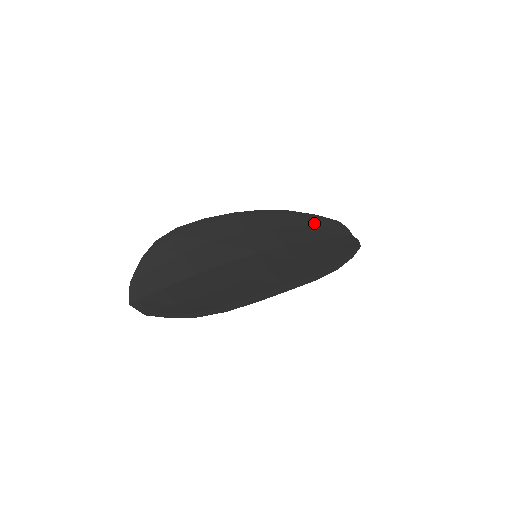
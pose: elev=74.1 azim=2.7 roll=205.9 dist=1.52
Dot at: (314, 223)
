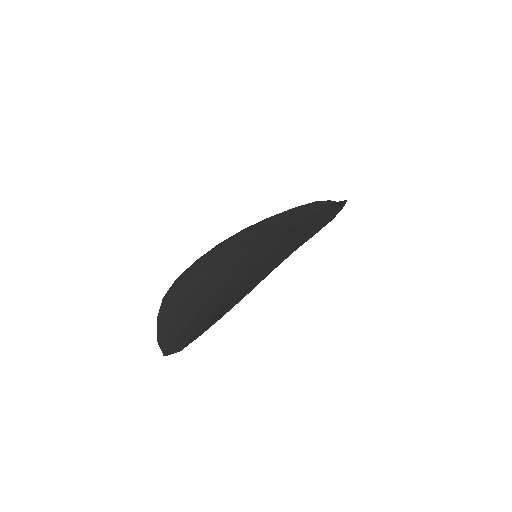
Dot at: (296, 212)
